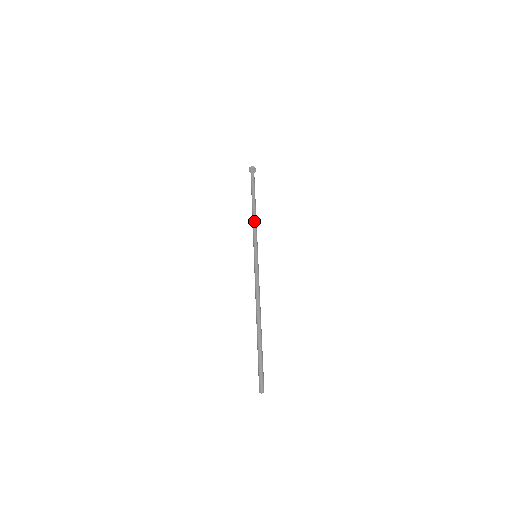
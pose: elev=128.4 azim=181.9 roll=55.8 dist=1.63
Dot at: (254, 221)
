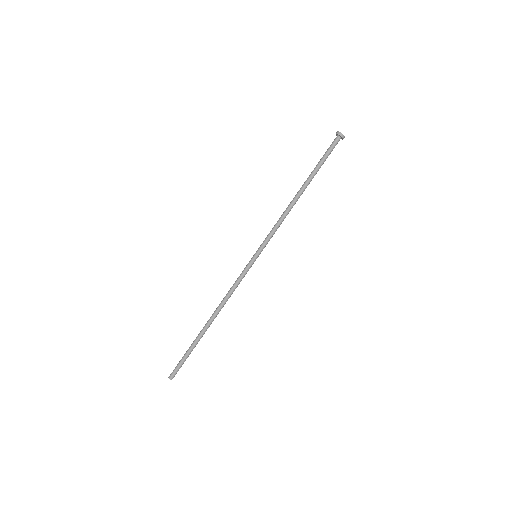
Dot at: (284, 214)
